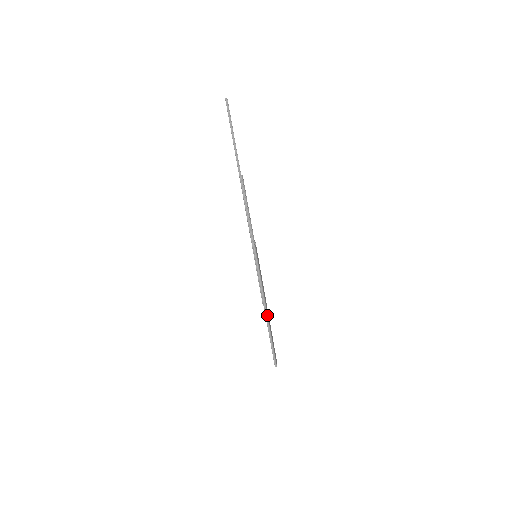
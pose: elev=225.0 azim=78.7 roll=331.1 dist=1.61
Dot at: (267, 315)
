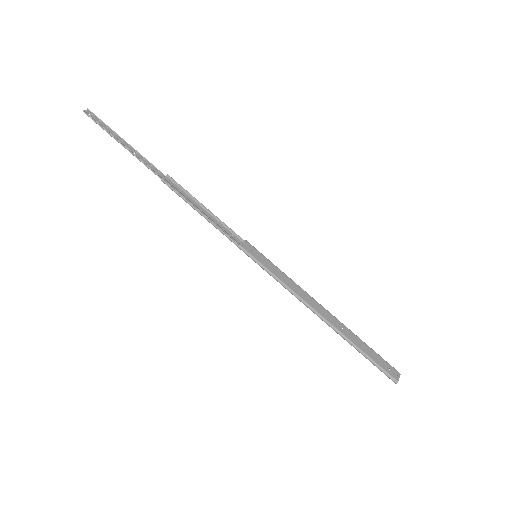
Dot at: (327, 321)
